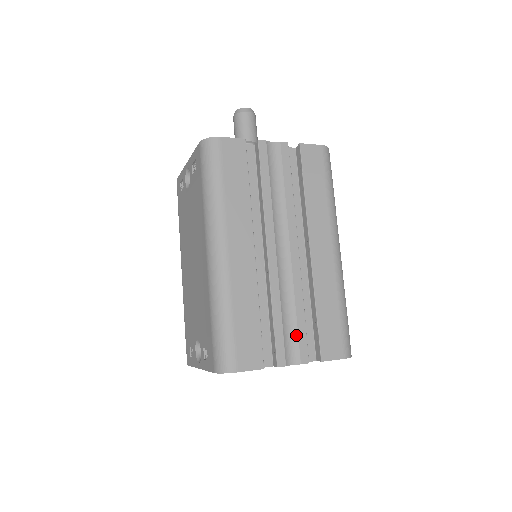
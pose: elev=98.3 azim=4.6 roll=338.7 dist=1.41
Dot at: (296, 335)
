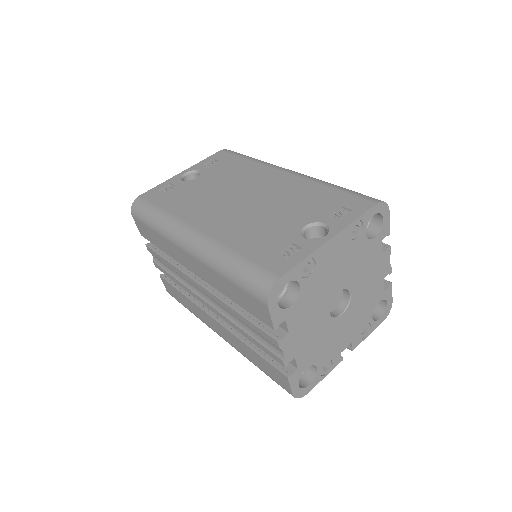
Dot at: occluded
